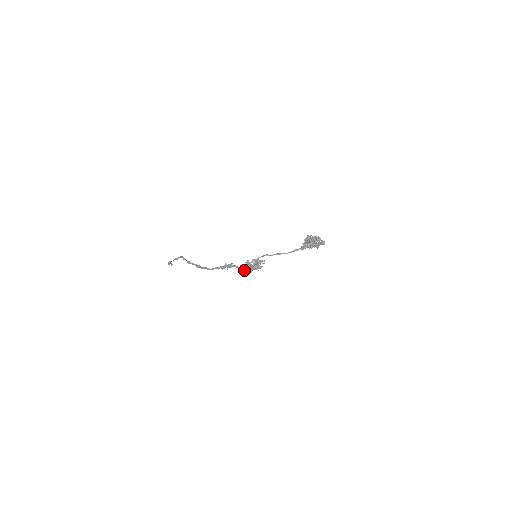
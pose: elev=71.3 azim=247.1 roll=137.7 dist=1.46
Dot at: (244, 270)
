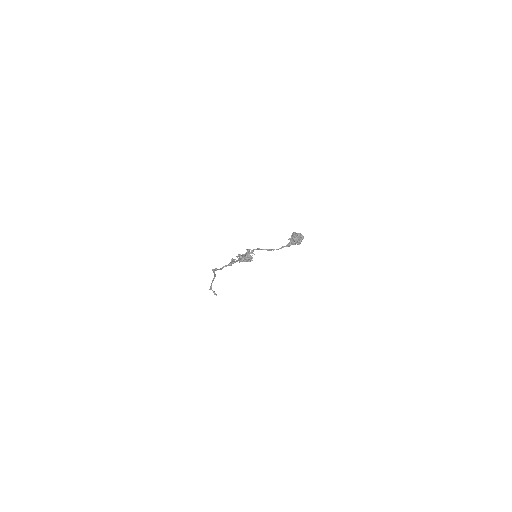
Dot at: (239, 260)
